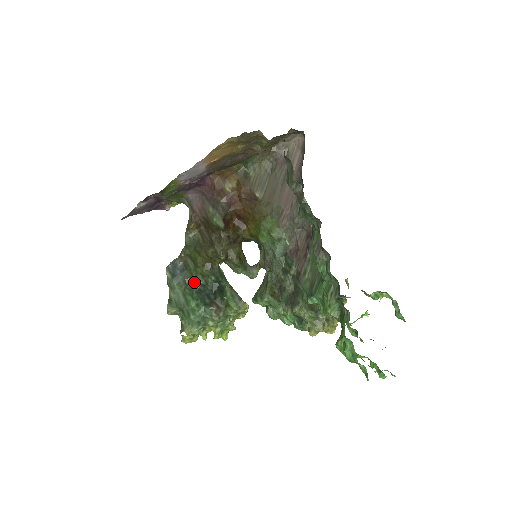
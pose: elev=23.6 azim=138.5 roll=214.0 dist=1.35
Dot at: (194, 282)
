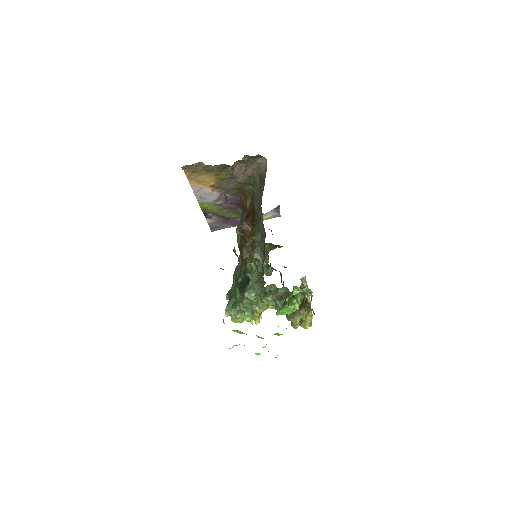
Dot at: (240, 277)
